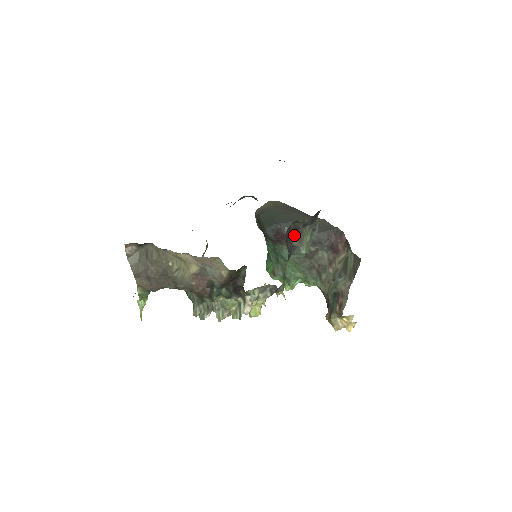
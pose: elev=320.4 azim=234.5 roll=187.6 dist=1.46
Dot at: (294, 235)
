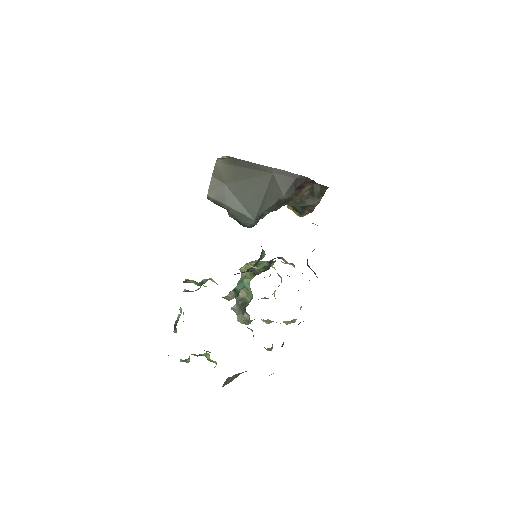
Dot at: occluded
